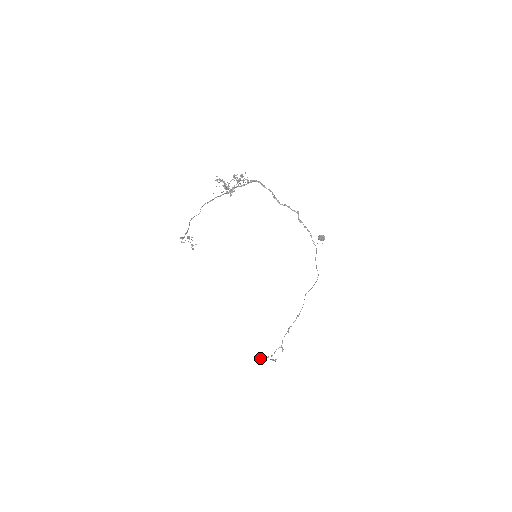
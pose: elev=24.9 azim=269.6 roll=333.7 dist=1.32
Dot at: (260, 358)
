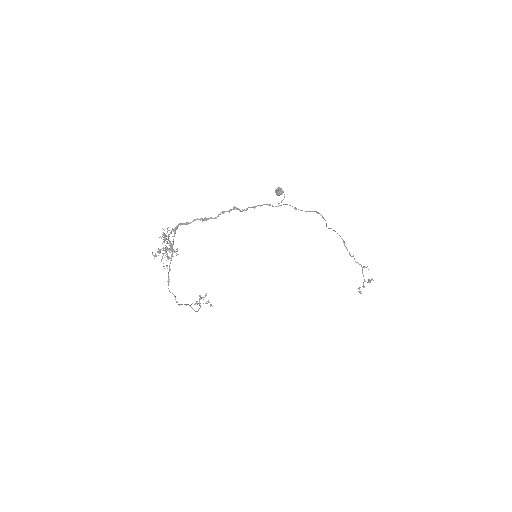
Dot at: (359, 292)
